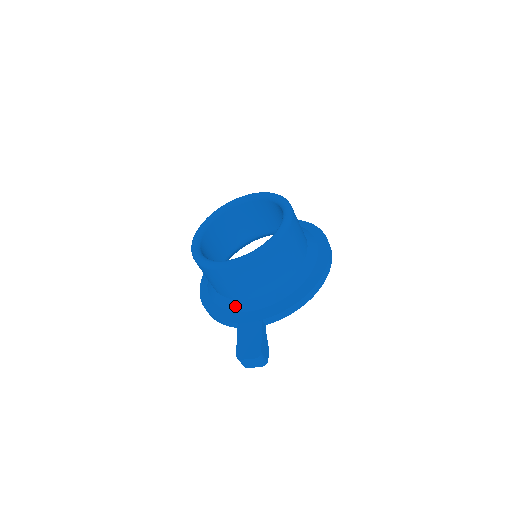
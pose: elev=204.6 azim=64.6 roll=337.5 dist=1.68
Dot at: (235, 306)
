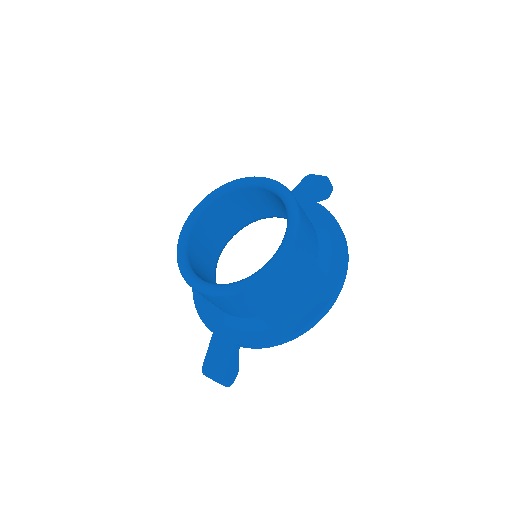
Dot at: (215, 312)
